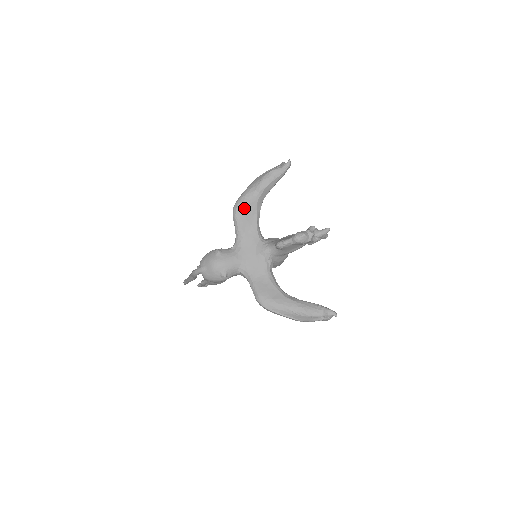
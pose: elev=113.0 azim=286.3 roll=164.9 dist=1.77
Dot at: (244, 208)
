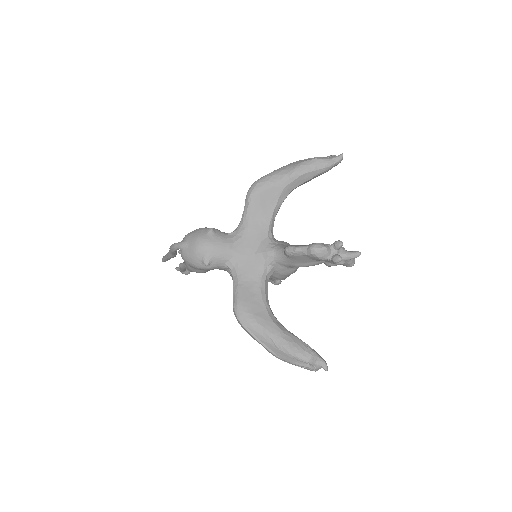
Dot at: (264, 190)
